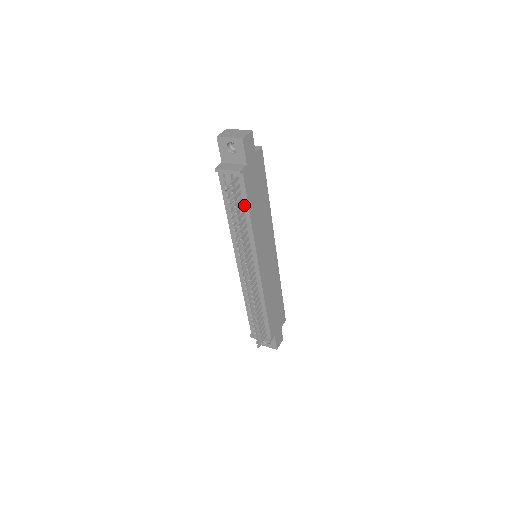
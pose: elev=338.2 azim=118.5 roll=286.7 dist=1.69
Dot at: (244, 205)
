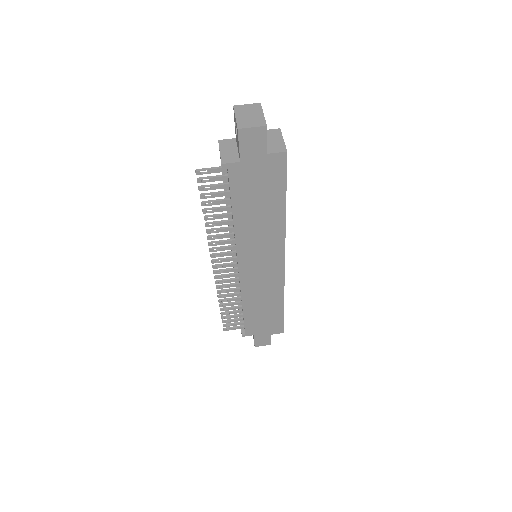
Dot at: occluded
